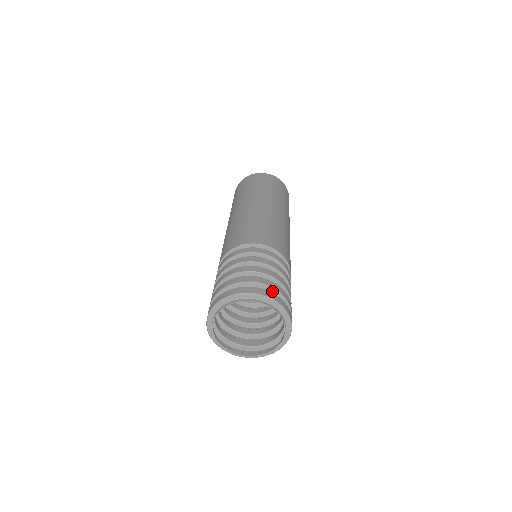
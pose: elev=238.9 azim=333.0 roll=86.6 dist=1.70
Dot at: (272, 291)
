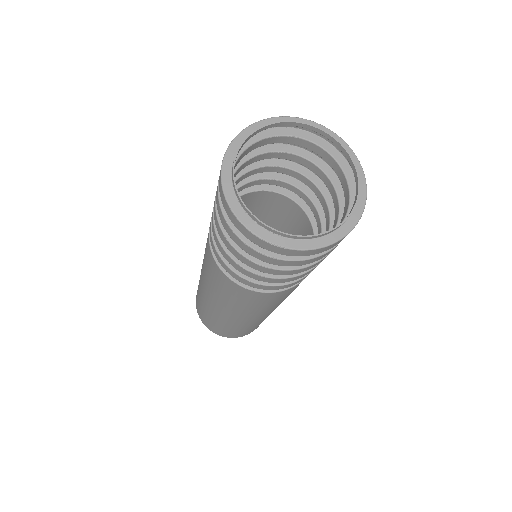
Dot at: (266, 140)
